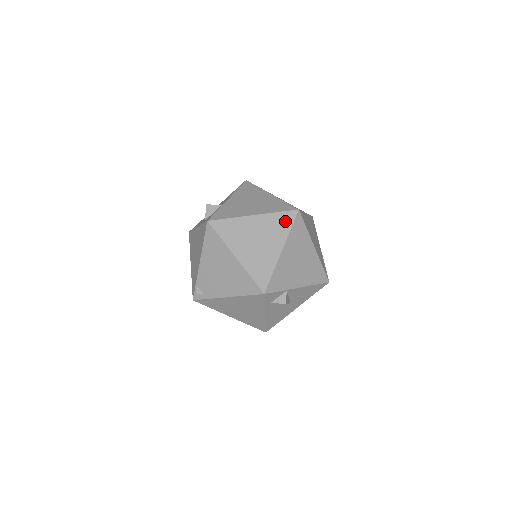
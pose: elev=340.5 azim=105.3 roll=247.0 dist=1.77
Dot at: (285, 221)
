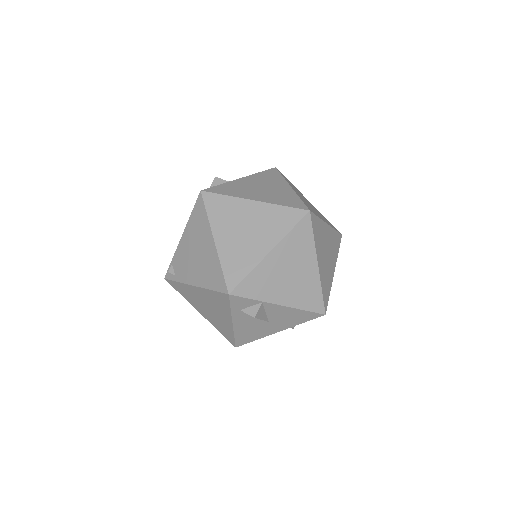
Dot at: (288, 219)
